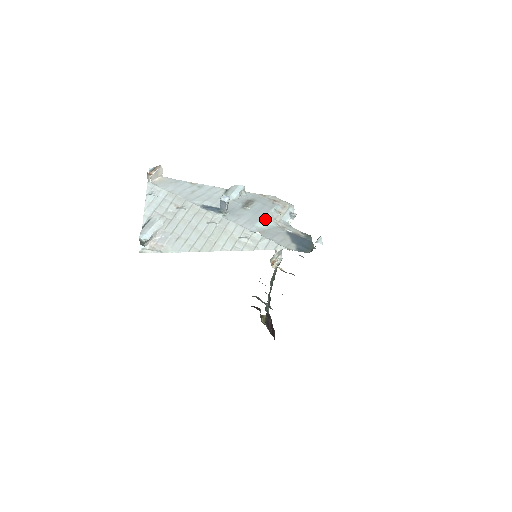
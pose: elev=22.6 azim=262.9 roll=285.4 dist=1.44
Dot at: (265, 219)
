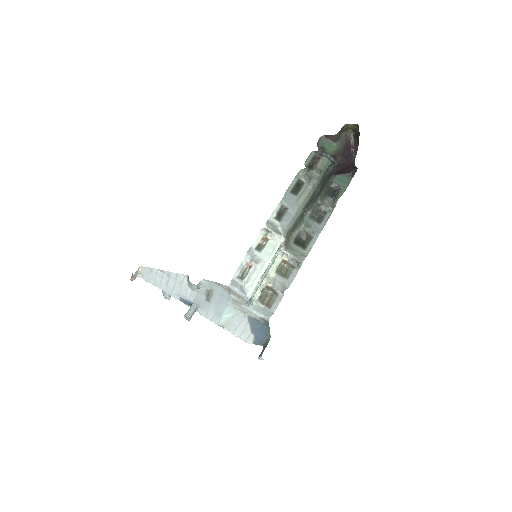
Dot at: (226, 311)
